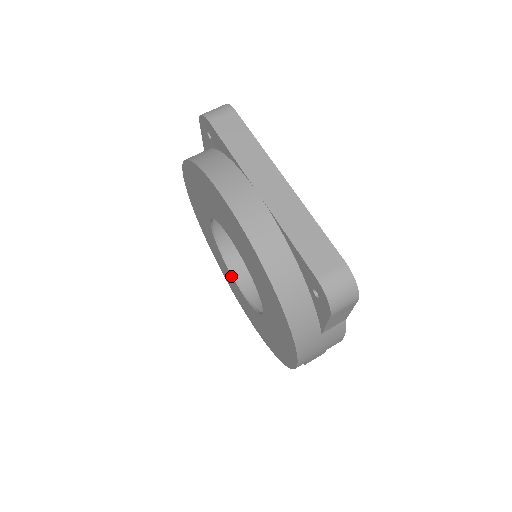
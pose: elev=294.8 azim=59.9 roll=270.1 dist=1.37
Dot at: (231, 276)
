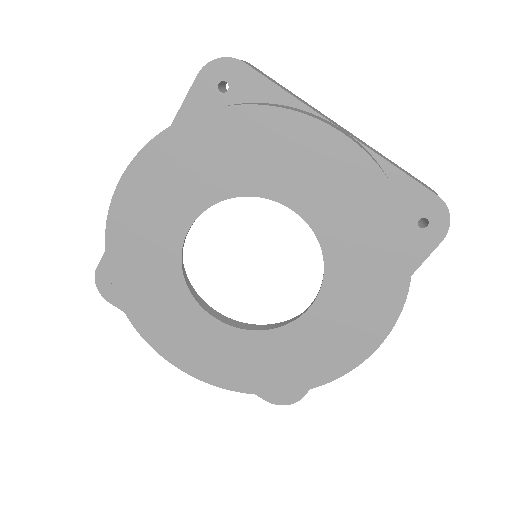
Dot at: (198, 311)
